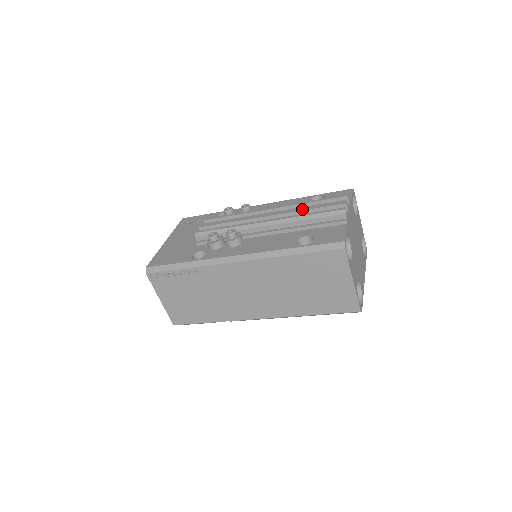
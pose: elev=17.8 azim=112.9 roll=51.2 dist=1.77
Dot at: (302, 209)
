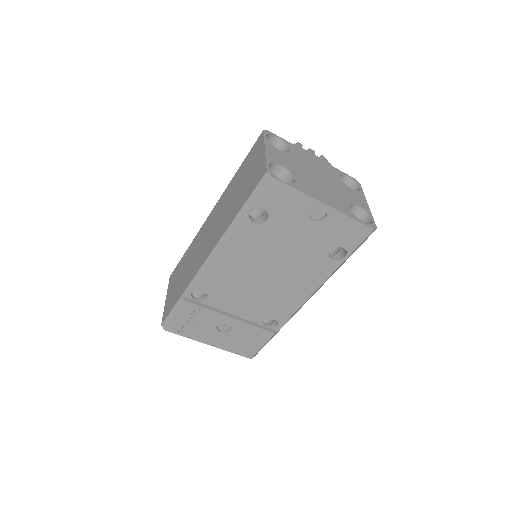
Dot at: occluded
